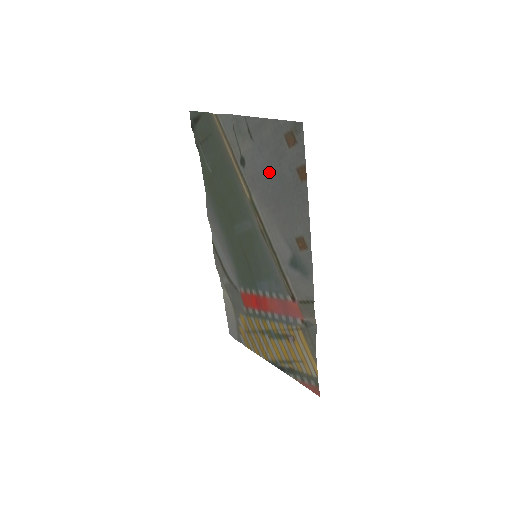
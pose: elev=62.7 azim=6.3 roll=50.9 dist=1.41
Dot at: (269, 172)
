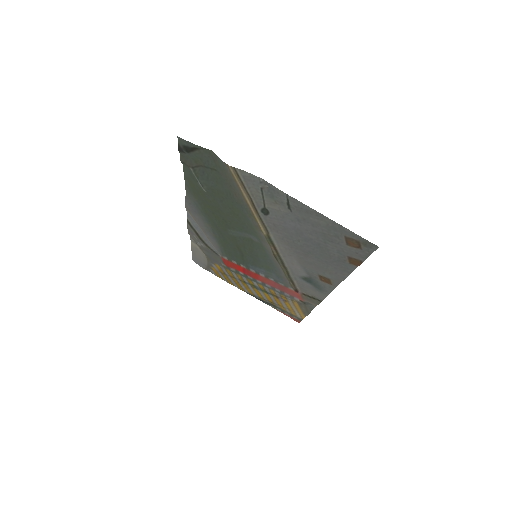
Dot at: (305, 236)
